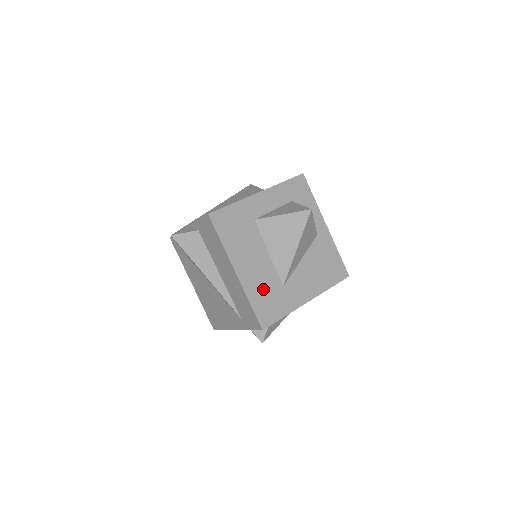
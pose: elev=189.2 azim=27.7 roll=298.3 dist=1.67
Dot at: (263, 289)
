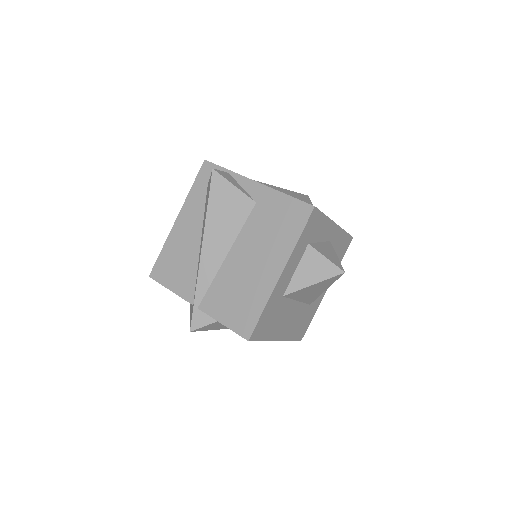
Dot at: (297, 324)
